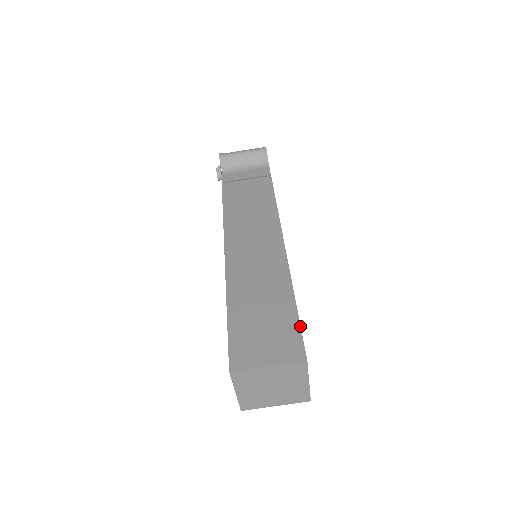
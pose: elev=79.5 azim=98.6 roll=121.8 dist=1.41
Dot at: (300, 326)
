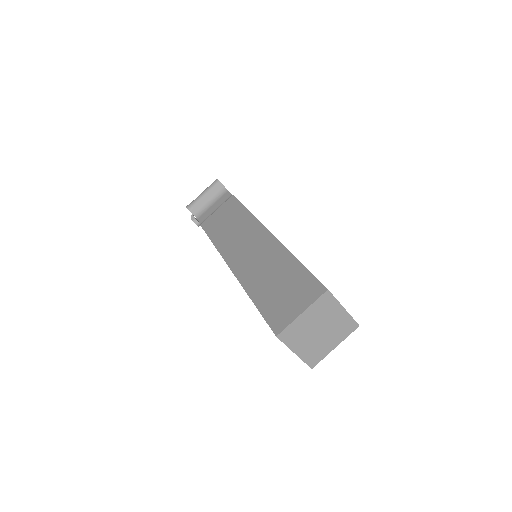
Dot at: (310, 272)
